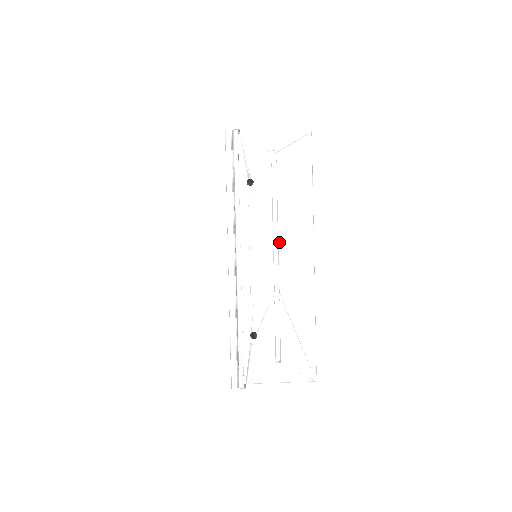
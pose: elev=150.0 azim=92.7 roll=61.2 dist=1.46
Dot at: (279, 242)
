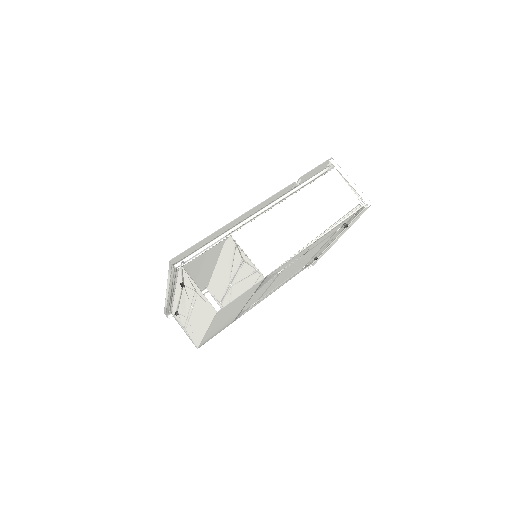
Dot at: (192, 312)
